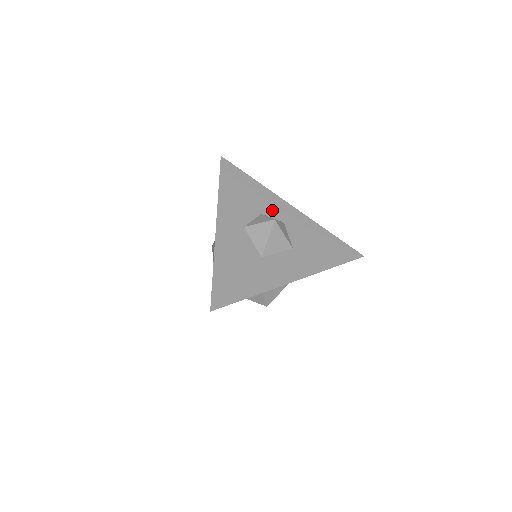
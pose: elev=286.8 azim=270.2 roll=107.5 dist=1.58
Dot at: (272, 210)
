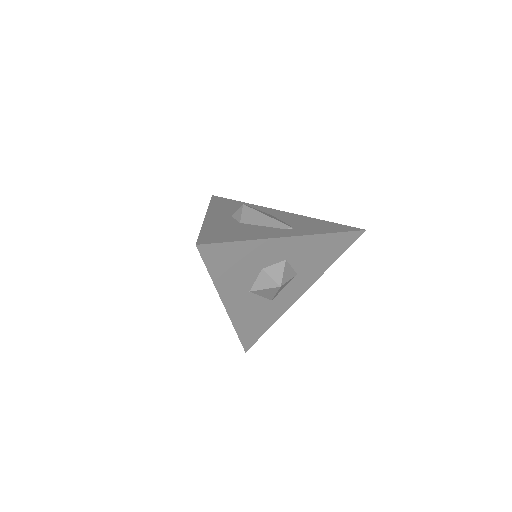
Dot at: (272, 257)
